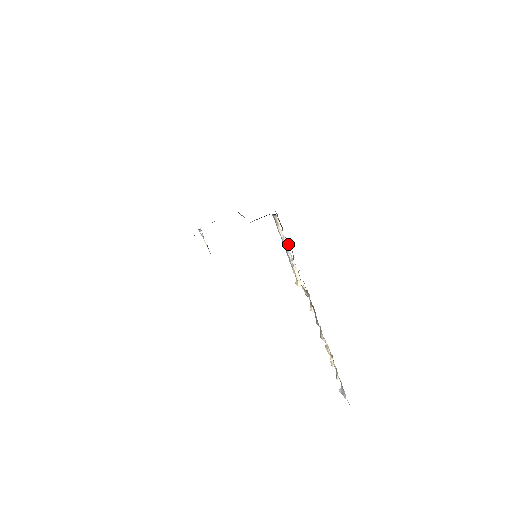
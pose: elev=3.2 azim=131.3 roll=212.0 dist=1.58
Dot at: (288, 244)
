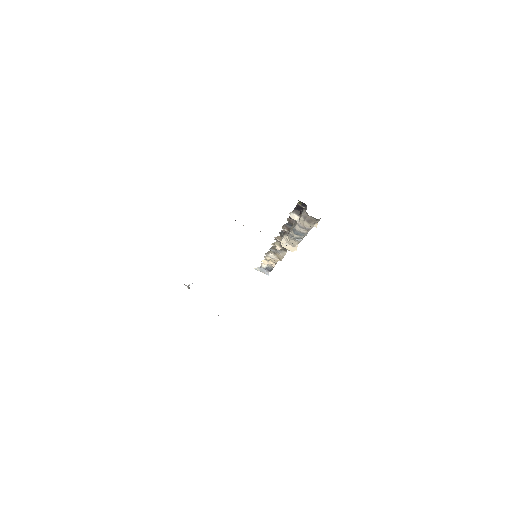
Dot at: (294, 221)
